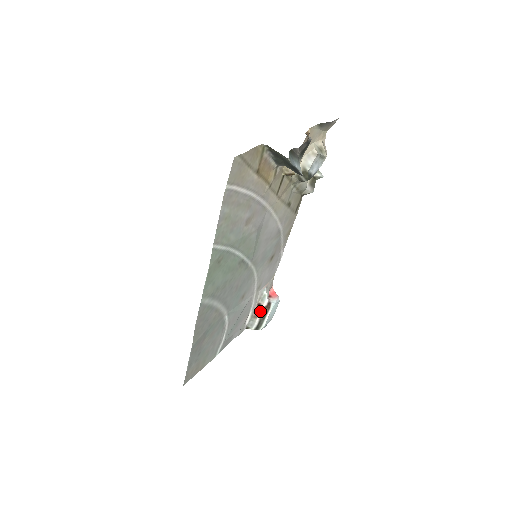
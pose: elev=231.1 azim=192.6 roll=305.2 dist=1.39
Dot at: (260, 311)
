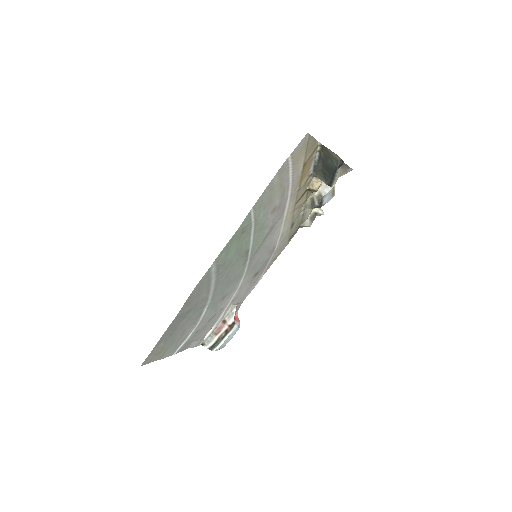
Dot at: (223, 328)
